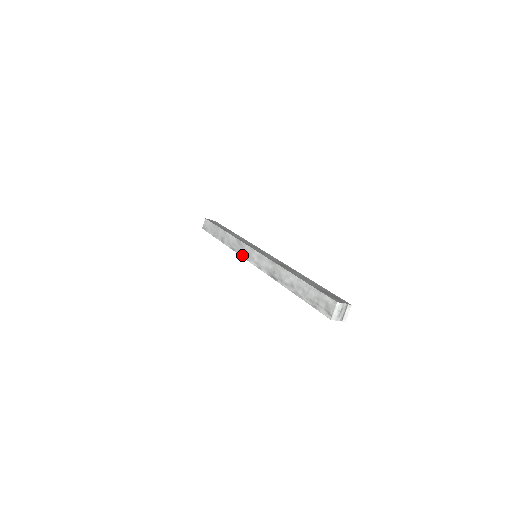
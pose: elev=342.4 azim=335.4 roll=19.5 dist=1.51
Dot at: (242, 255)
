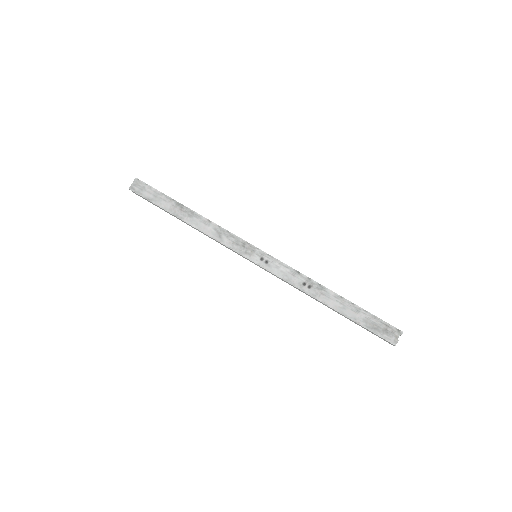
Dot at: occluded
